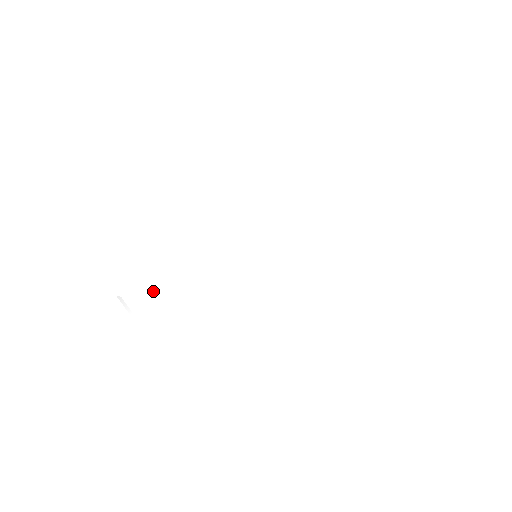
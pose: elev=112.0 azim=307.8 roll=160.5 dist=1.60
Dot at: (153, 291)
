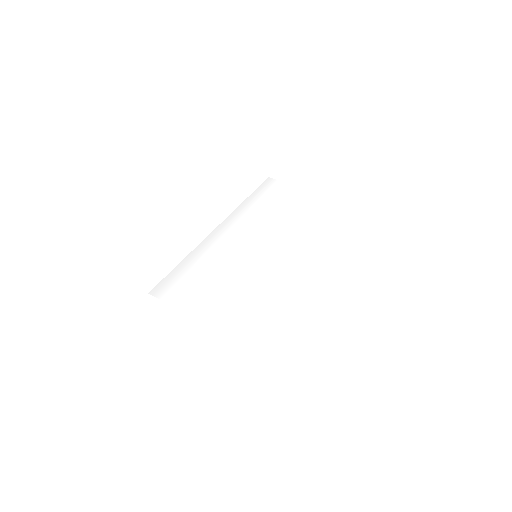
Dot at: (182, 282)
